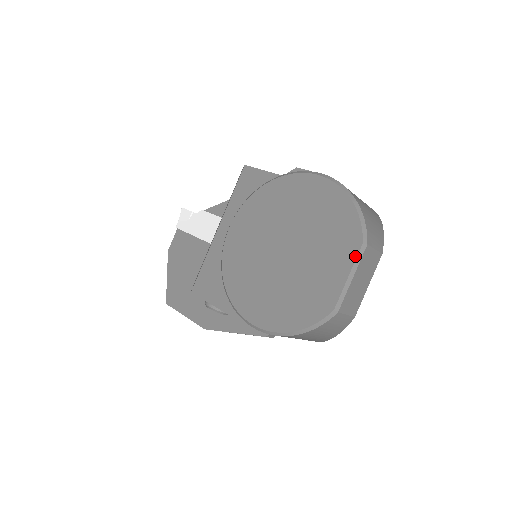
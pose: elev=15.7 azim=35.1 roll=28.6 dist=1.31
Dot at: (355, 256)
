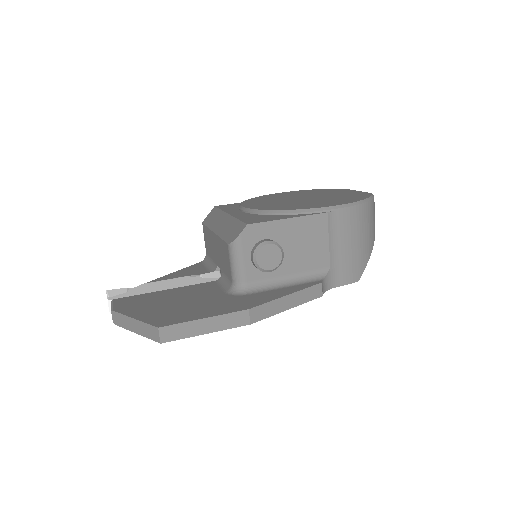
Dot at: (349, 189)
